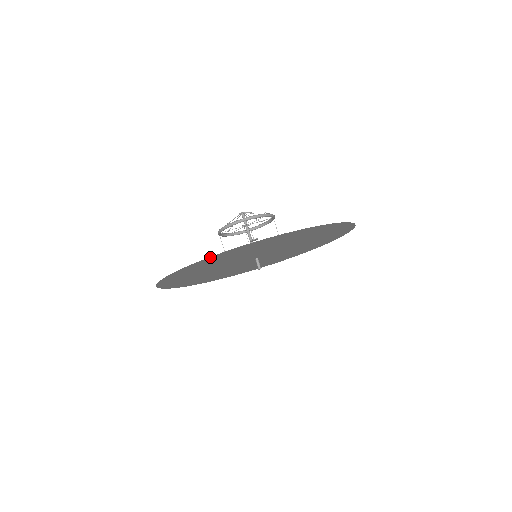
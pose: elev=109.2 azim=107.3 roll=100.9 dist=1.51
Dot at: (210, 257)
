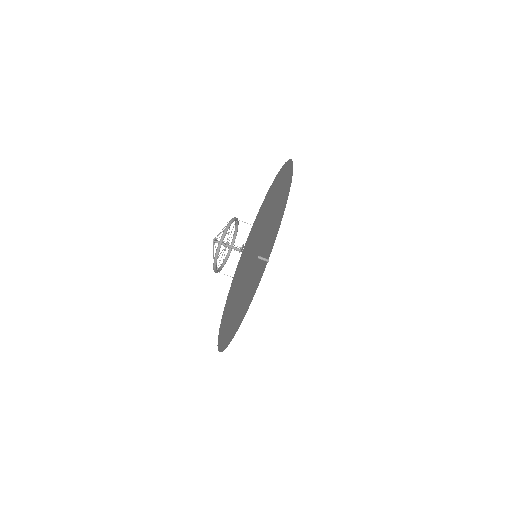
Dot at: (228, 294)
